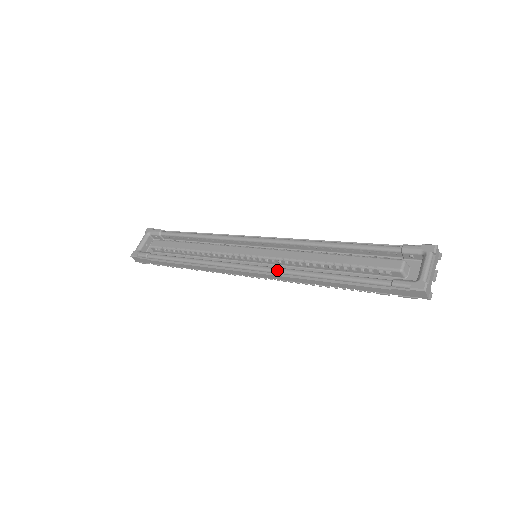
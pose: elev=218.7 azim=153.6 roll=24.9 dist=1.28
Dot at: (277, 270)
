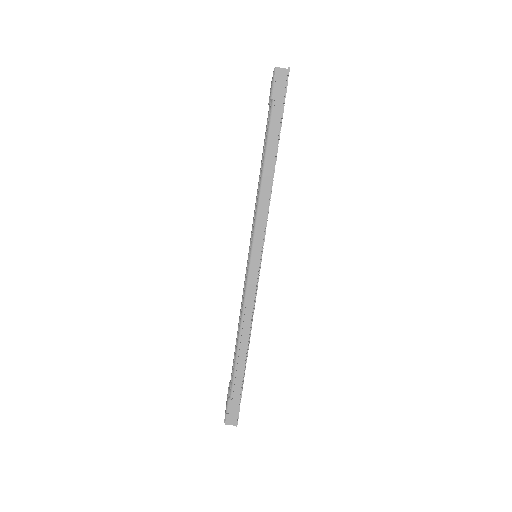
Dot at: (254, 221)
